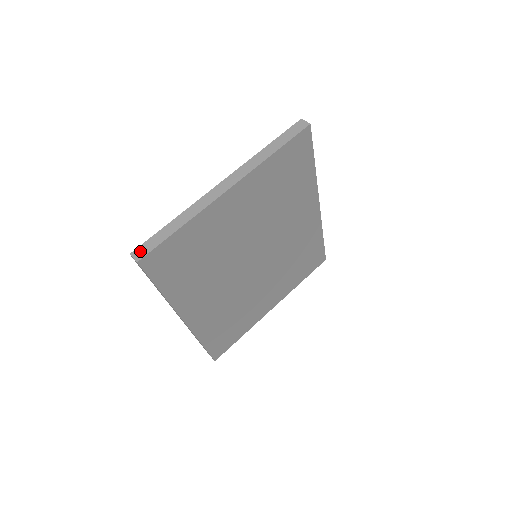
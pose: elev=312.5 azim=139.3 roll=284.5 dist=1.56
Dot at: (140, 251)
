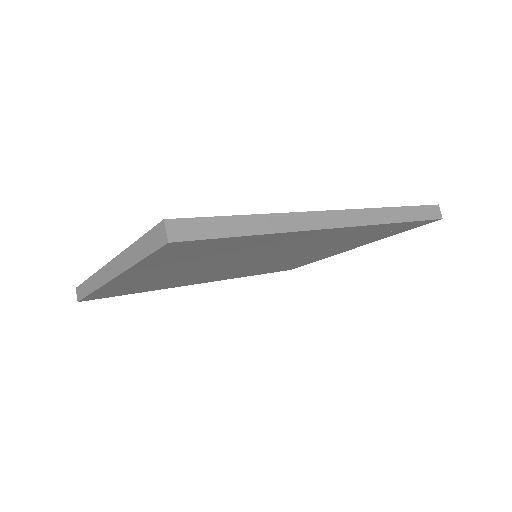
Dot at: (78, 292)
